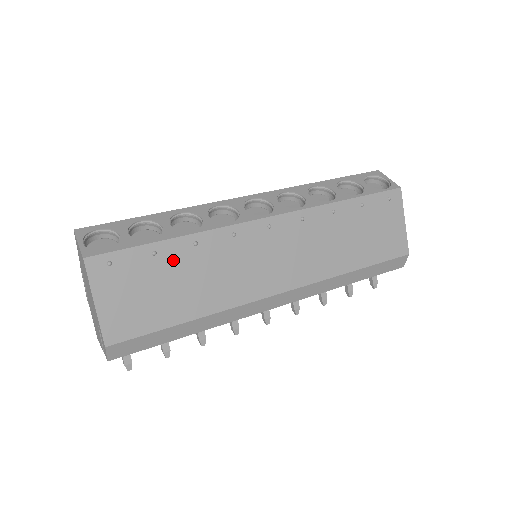
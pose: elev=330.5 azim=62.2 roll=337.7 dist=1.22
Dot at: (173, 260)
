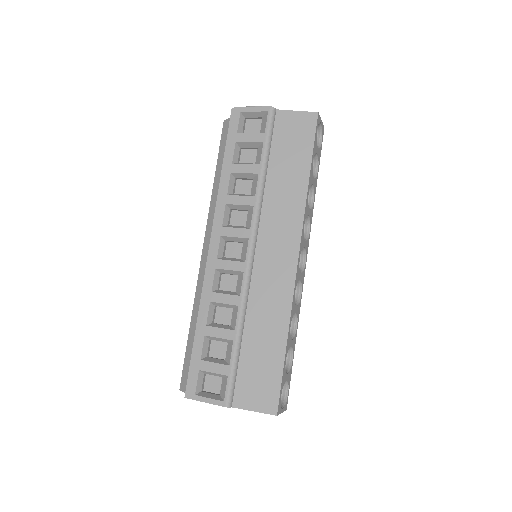
Dot at: occluded
